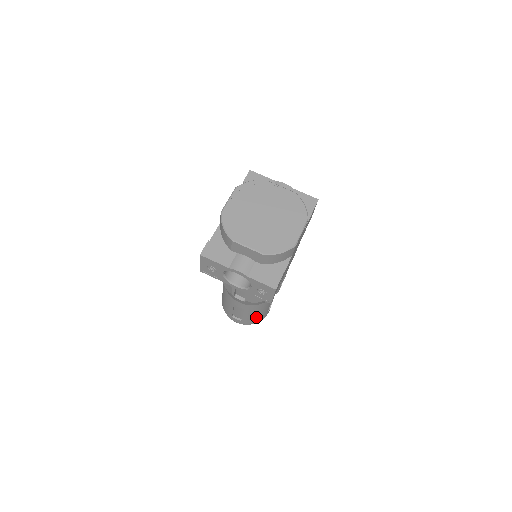
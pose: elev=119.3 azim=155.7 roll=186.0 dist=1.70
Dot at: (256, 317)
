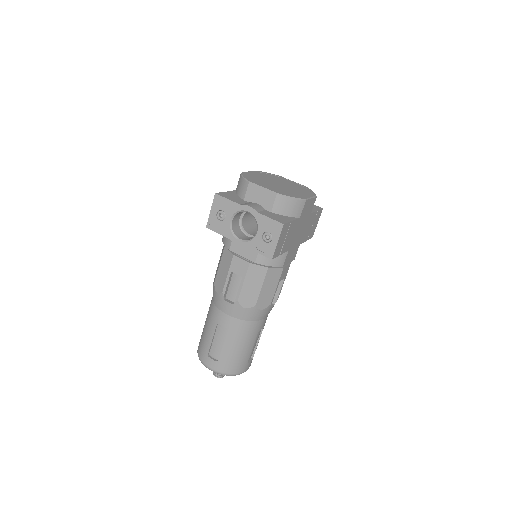
Dot at: (236, 356)
